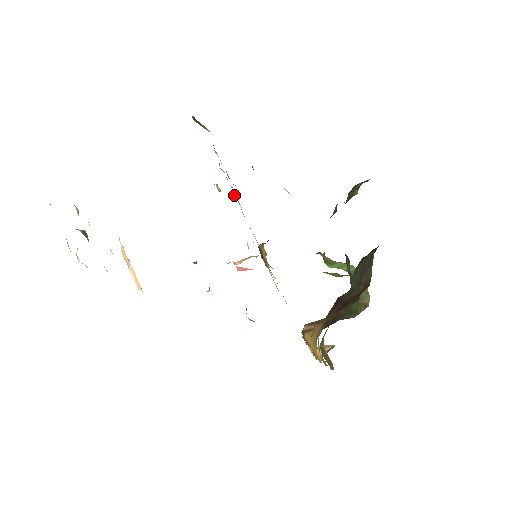
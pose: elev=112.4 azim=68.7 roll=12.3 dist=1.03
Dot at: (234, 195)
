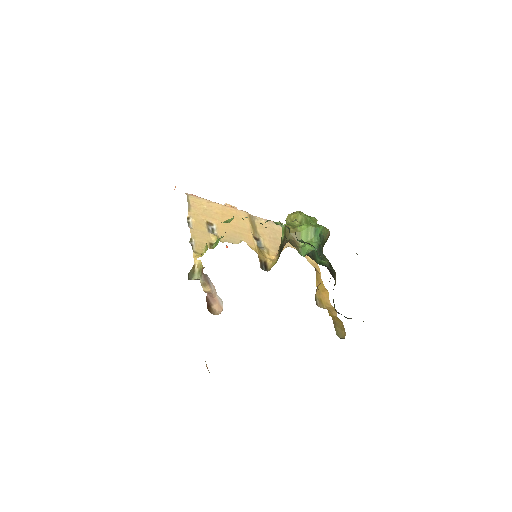
Dot at: (212, 230)
